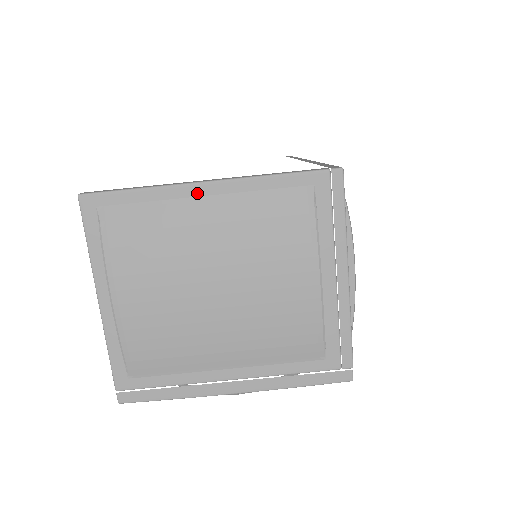
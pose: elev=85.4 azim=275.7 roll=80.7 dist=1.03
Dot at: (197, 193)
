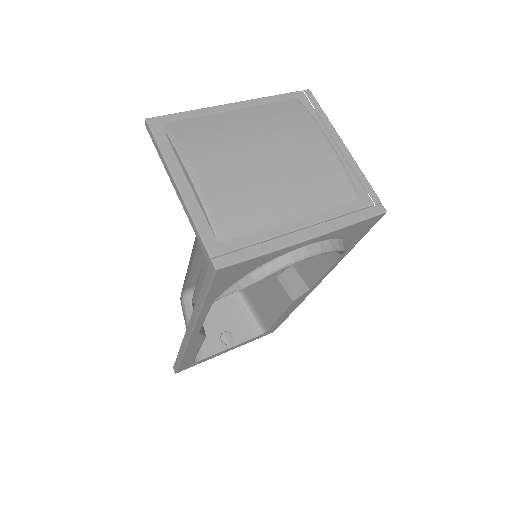
Dot at: (228, 109)
